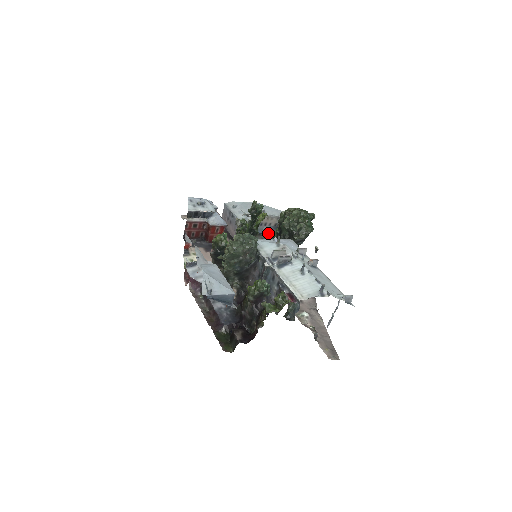
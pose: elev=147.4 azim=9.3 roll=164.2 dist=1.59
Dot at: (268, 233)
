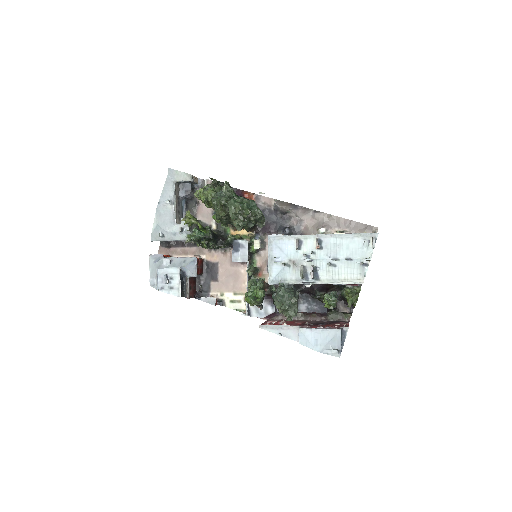
Dot at: occluded
